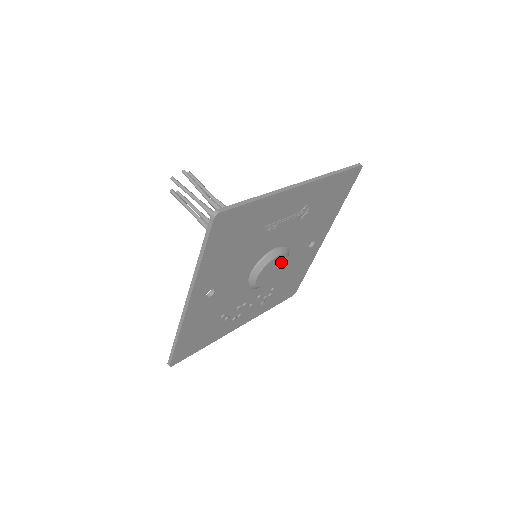
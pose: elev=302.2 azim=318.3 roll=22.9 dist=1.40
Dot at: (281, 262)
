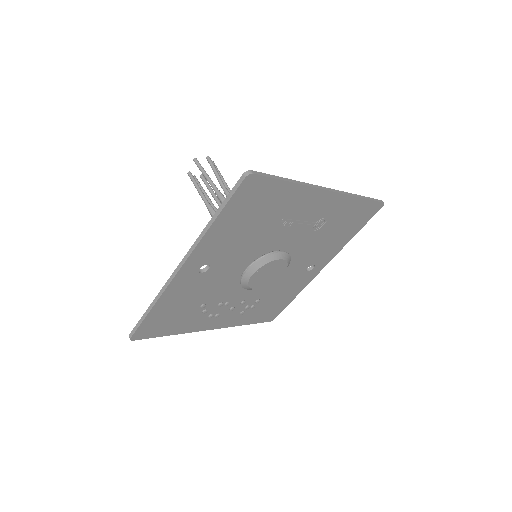
Dot at: (280, 269)
